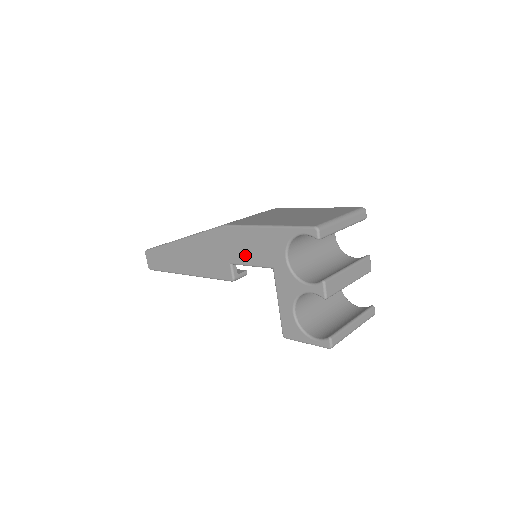
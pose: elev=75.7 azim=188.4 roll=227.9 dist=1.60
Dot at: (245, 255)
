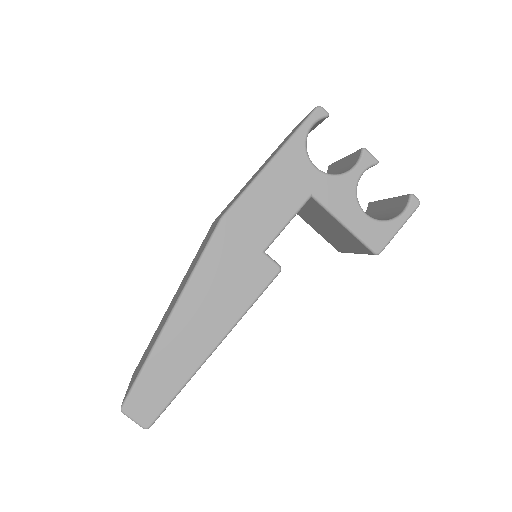
Dot at: (272, 219)
